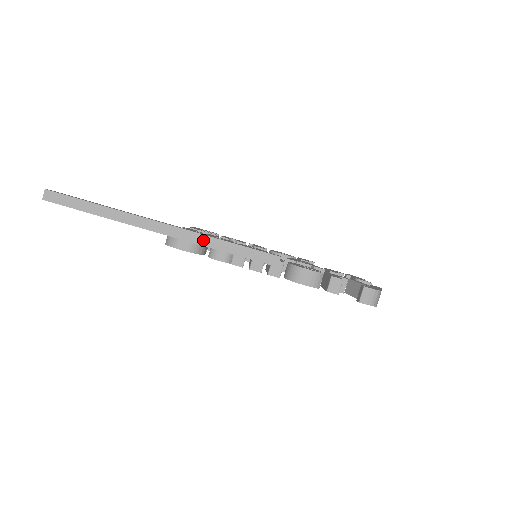
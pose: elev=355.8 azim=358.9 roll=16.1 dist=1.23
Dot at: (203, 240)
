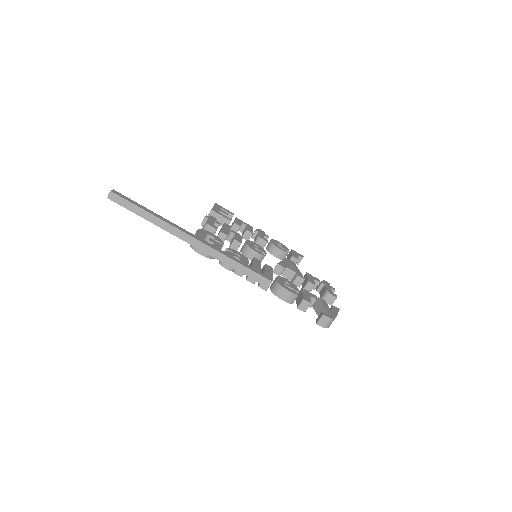
Dot at: (217, 255)
